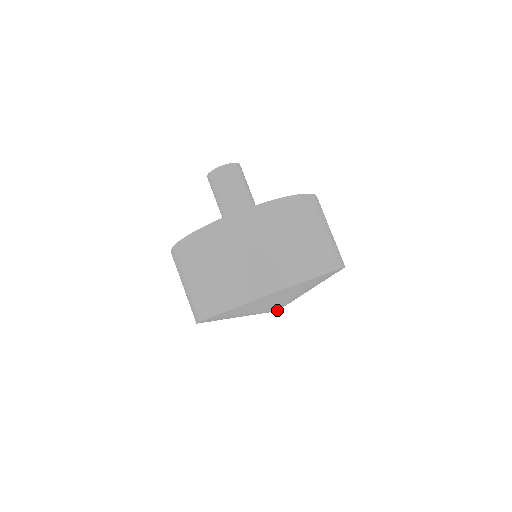
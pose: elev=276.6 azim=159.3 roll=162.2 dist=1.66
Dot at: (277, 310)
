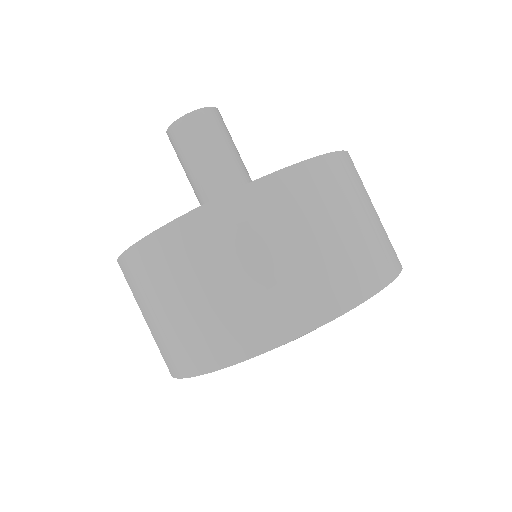
Dot at: occluded
